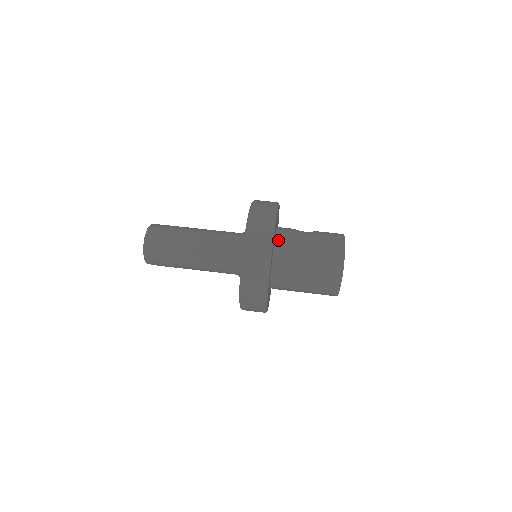
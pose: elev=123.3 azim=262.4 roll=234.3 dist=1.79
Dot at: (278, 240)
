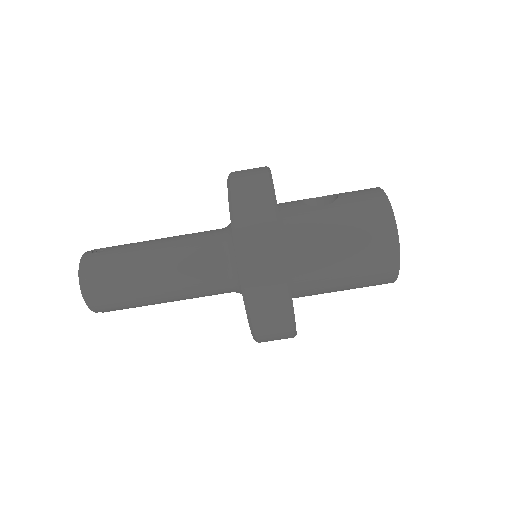
Dot at: (287, 237)
